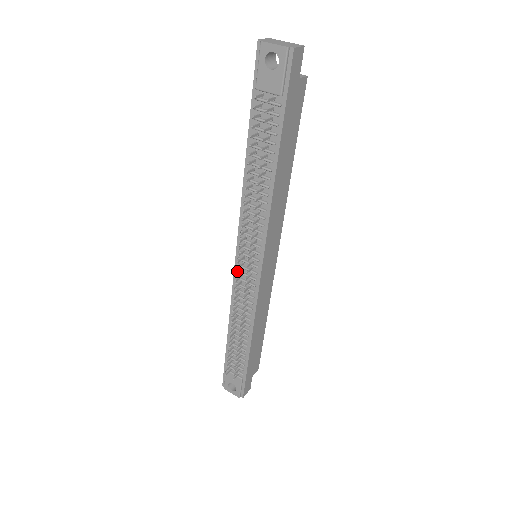
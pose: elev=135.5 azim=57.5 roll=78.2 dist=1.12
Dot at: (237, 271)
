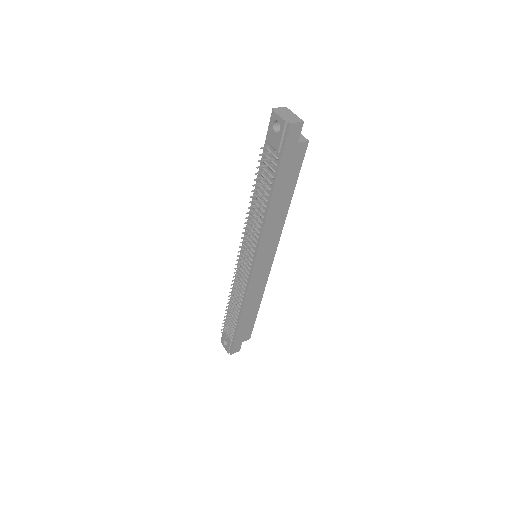
Dot at: (239, 262)
